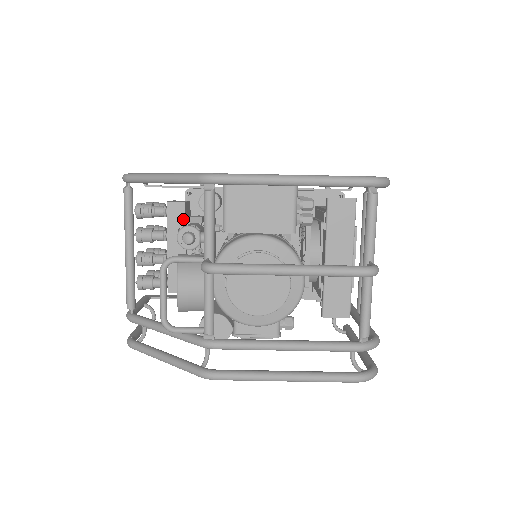
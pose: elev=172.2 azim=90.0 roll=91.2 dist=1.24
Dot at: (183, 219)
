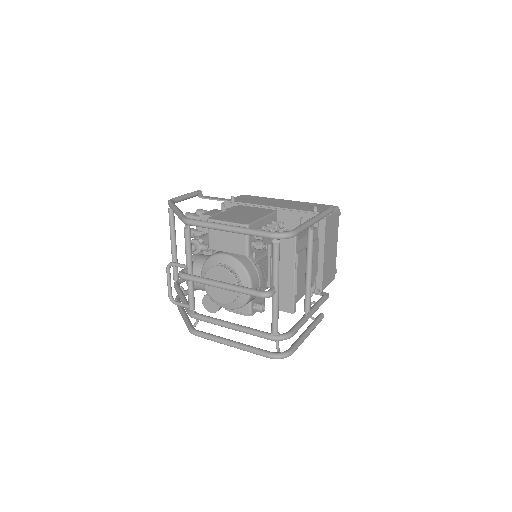
Dot at: occluded
